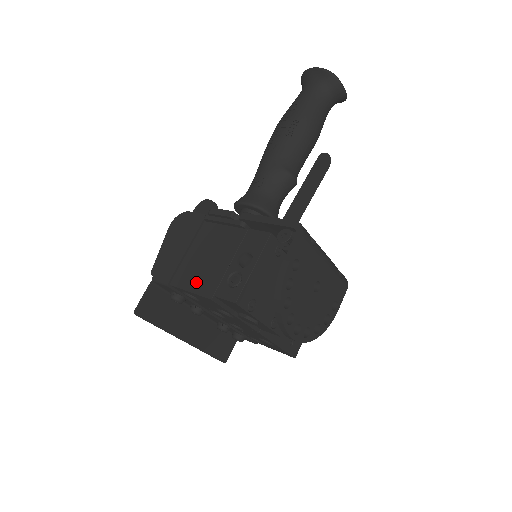
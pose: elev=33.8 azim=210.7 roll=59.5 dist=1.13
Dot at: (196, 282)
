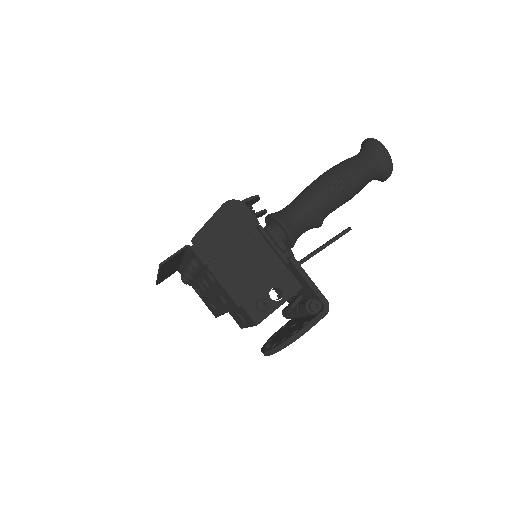
Dot at: (231, 282)
